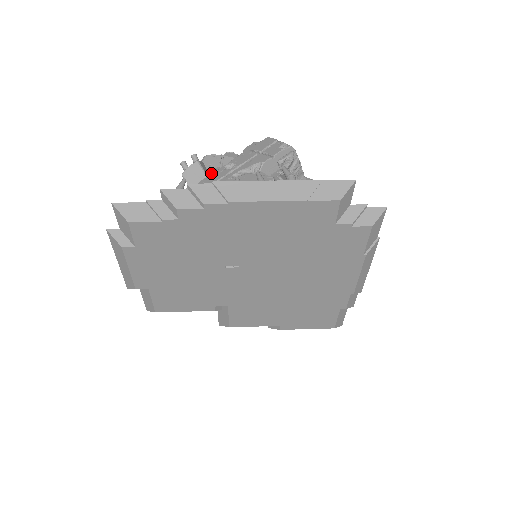
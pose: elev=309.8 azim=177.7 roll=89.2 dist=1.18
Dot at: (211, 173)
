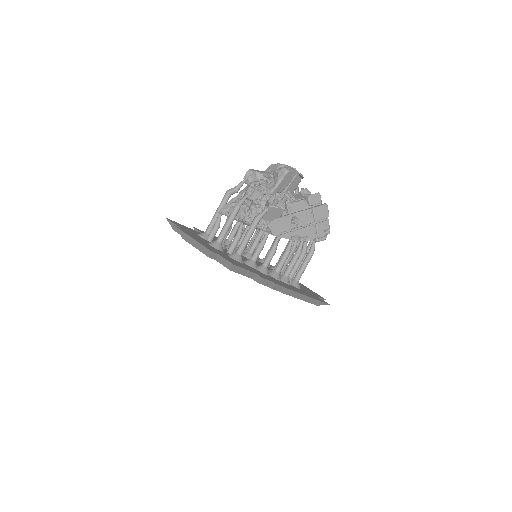
Dot at: (281, 190)
